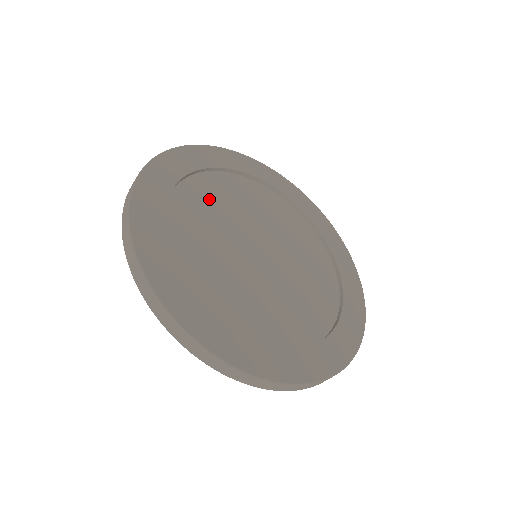
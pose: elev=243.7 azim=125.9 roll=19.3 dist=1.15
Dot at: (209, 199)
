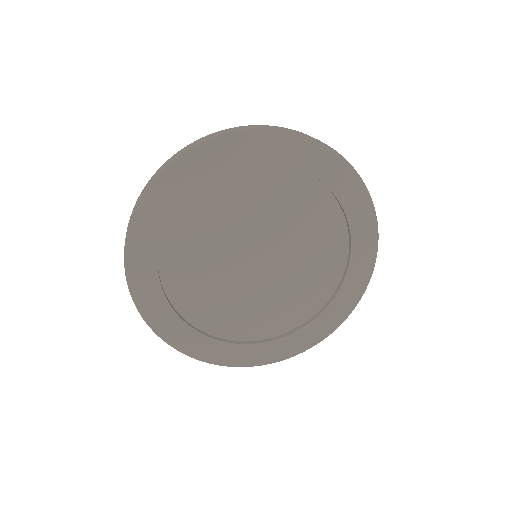
Dot at: (246, 193)
